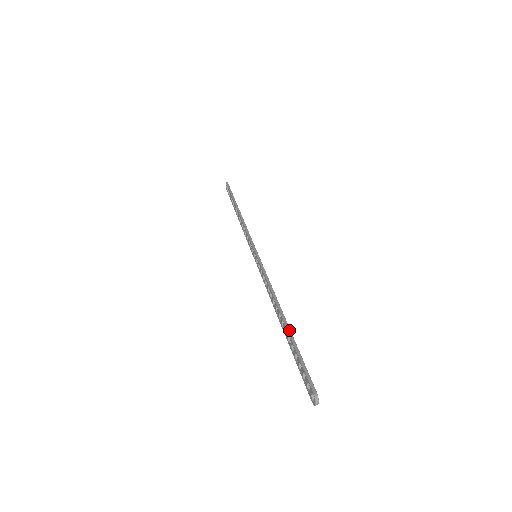
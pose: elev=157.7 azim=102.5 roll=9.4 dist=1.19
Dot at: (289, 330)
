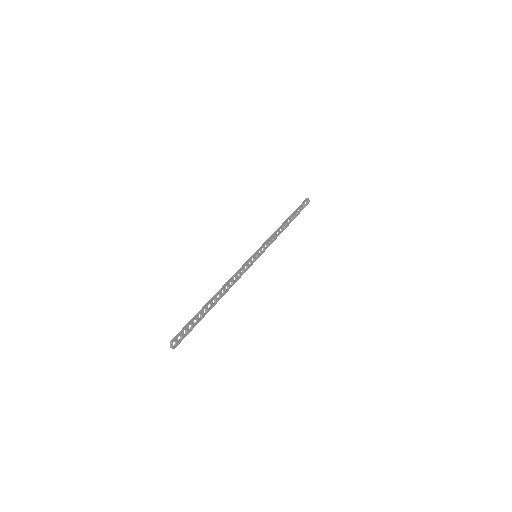
Dot at: (206, 305)
